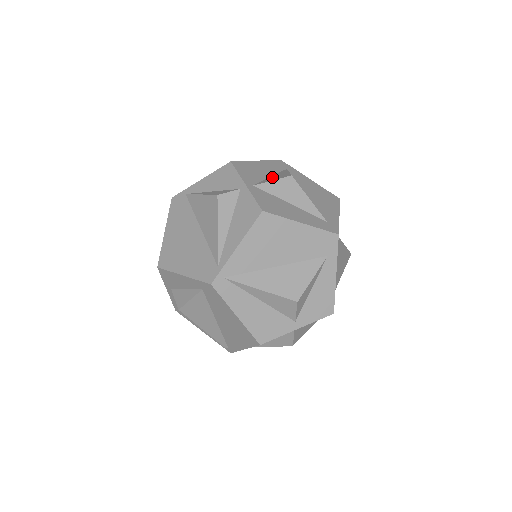
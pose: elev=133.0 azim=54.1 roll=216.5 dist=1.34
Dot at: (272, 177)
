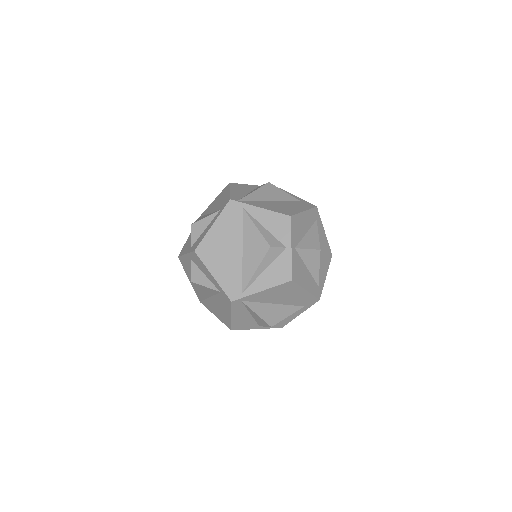
Dot at: (307, 238)
